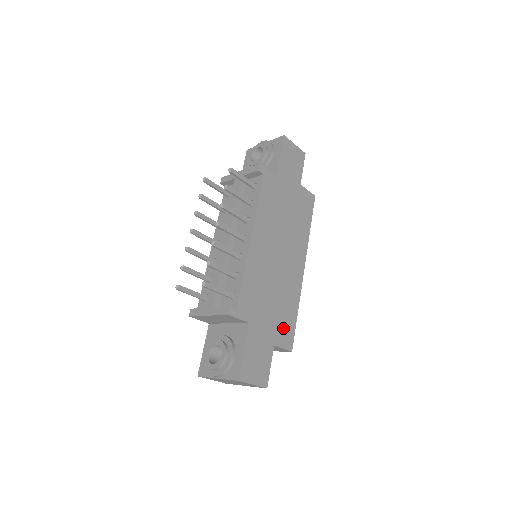
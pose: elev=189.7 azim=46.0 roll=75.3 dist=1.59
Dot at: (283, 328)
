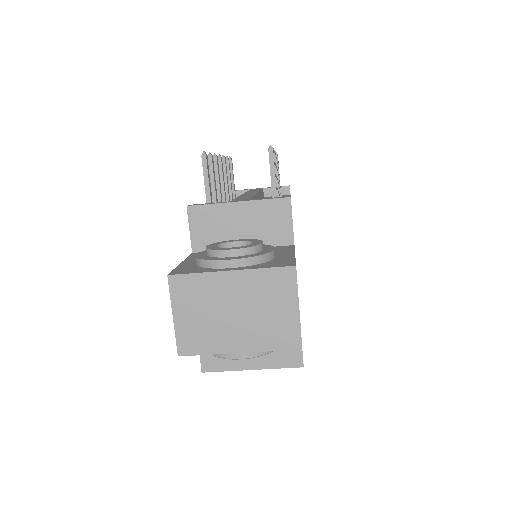
Dot at: occluded
